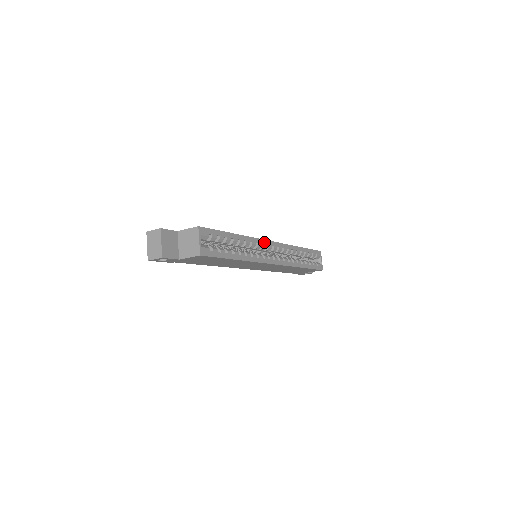
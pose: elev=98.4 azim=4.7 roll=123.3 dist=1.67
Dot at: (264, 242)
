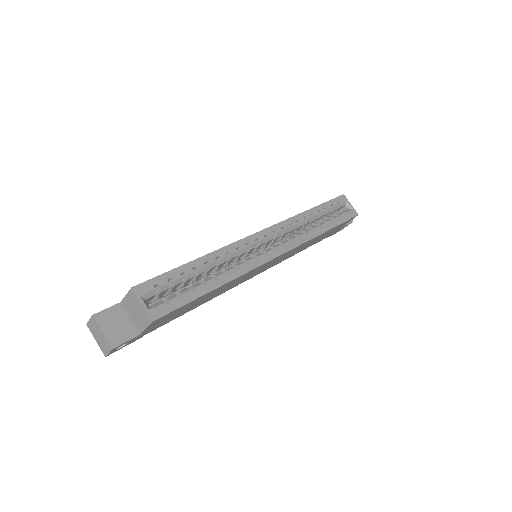
Dot at: (248, 240)
